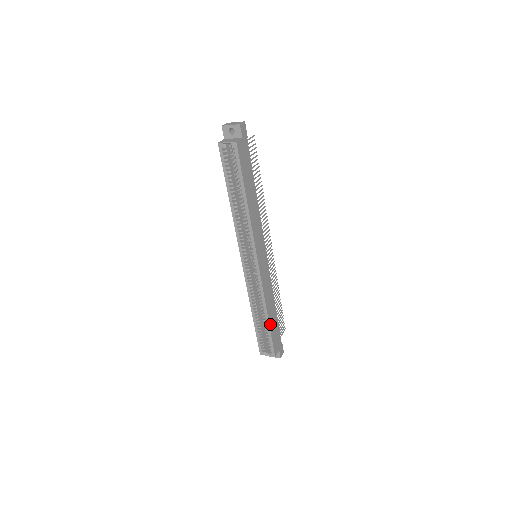
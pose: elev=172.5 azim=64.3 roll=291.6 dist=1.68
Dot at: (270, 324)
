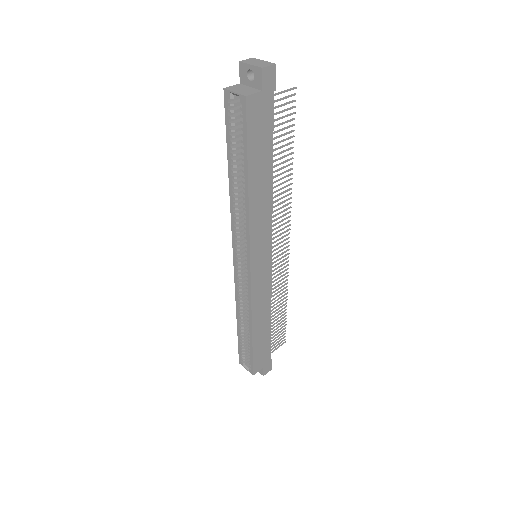
Dot at: (254, 340)
